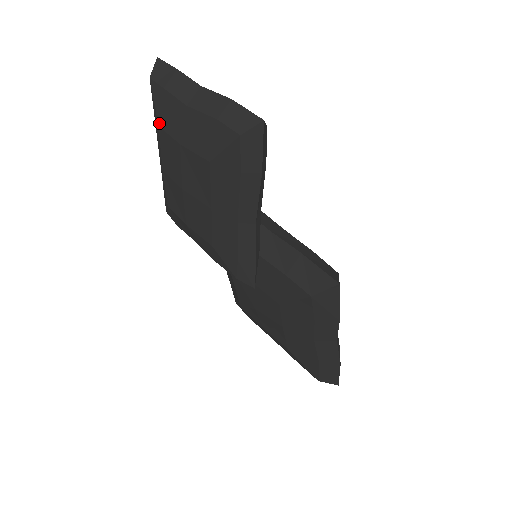
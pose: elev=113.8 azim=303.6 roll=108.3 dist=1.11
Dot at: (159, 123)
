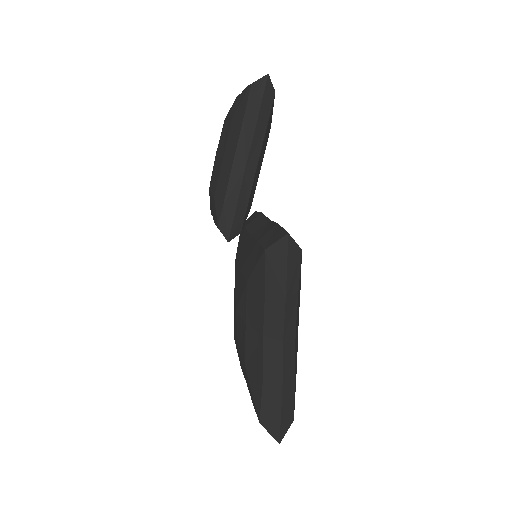
Dot at: occluded
